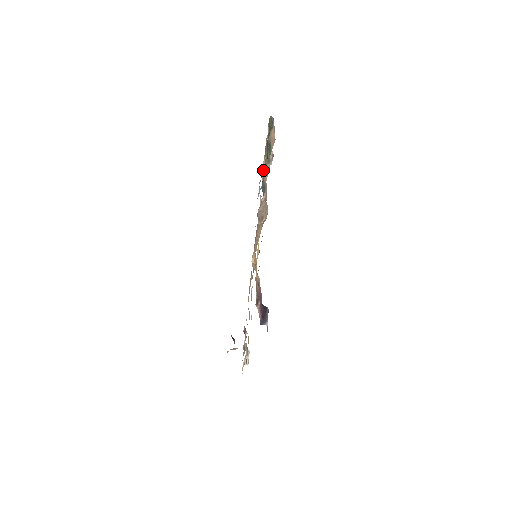
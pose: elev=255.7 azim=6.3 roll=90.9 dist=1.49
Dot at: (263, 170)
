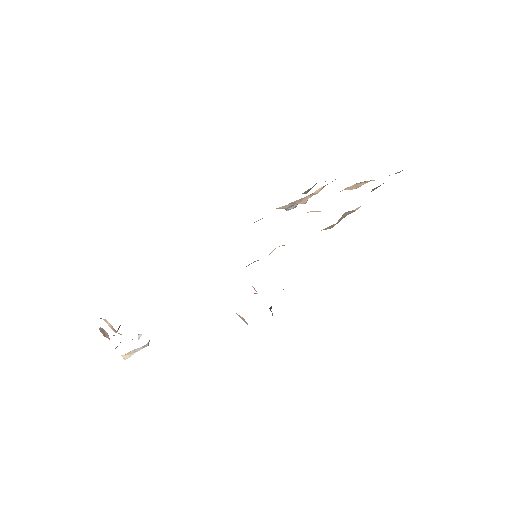
Dot at: occluded
